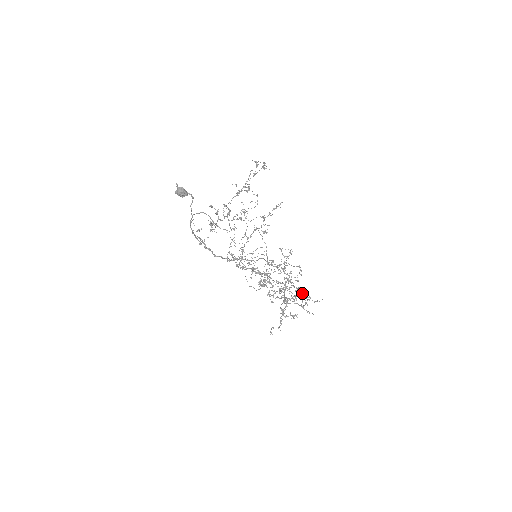
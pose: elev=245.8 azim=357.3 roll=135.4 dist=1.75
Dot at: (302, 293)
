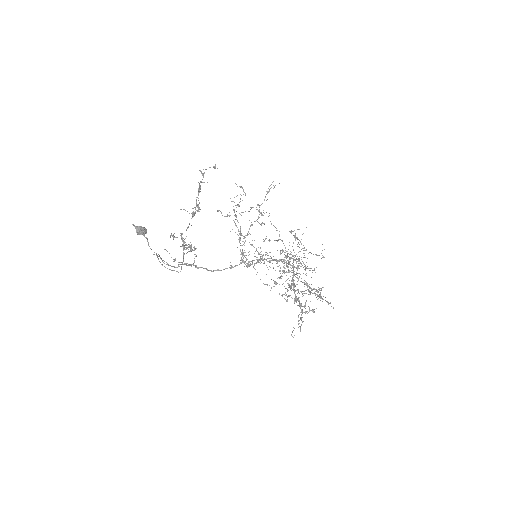
Dot at: occluded
